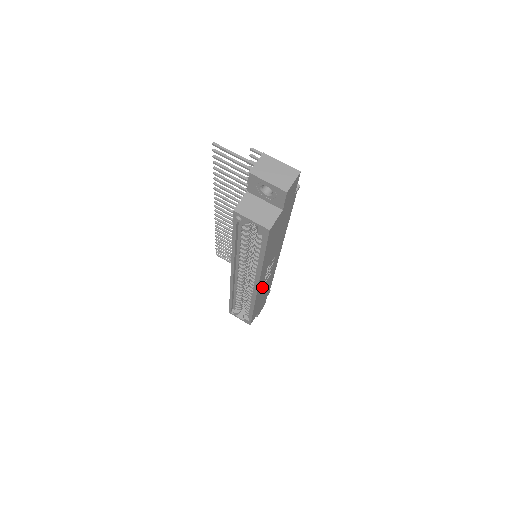
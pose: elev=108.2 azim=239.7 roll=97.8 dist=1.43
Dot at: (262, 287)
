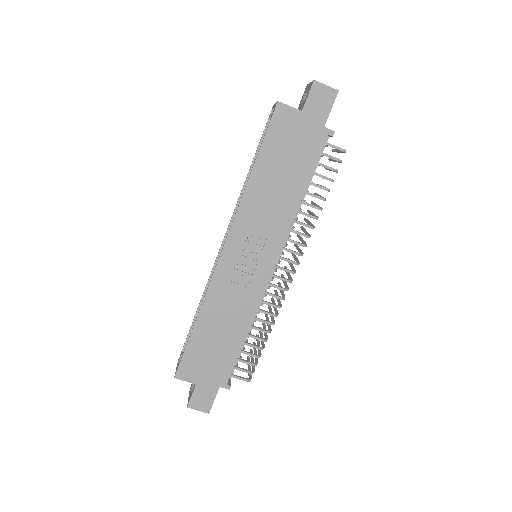
Dot at: (228, 280)
